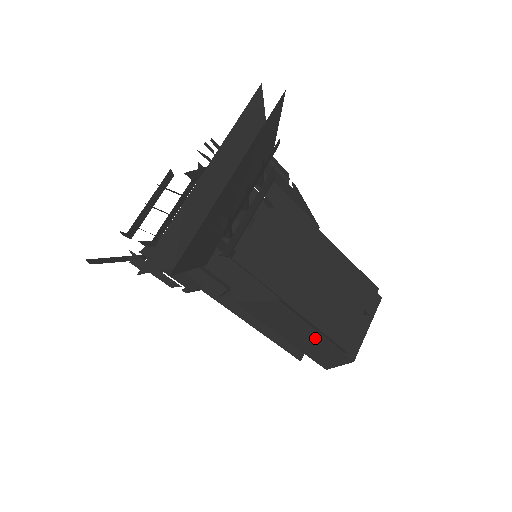
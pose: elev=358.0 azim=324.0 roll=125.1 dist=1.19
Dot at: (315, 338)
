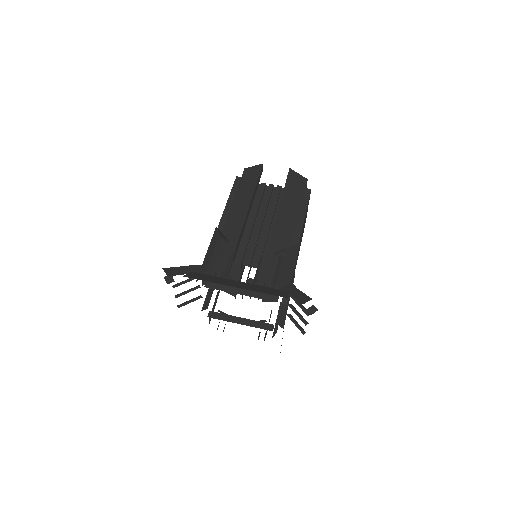
Dot at: occluded
